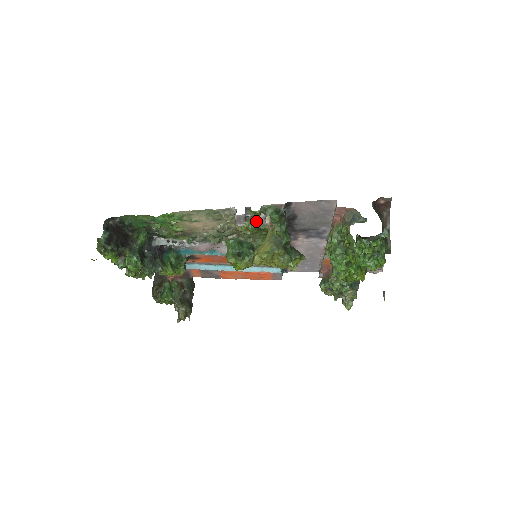
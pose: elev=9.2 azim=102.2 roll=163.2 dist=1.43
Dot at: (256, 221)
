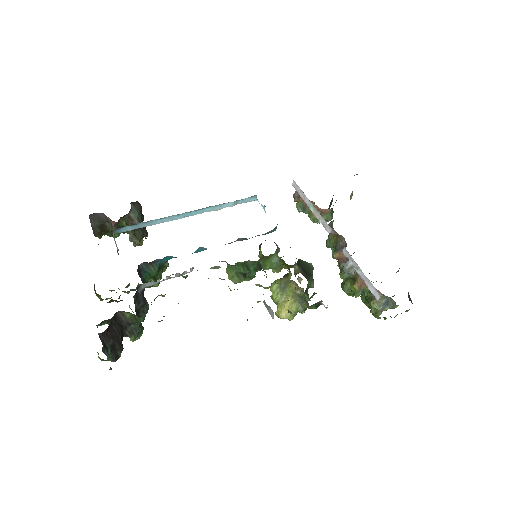
Dot at: occluded
